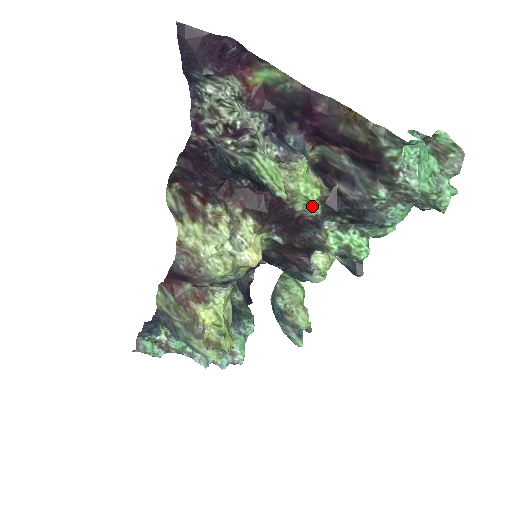
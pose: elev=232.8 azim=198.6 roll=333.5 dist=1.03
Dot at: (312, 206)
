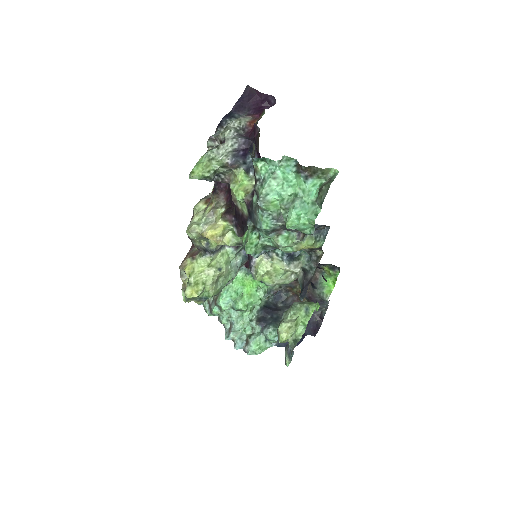
Dot at: (244, 207)
